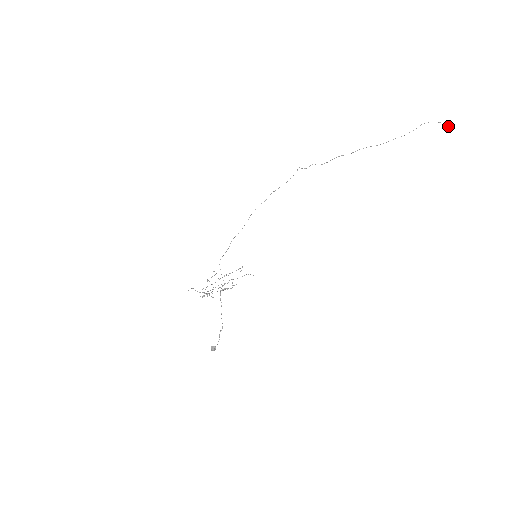
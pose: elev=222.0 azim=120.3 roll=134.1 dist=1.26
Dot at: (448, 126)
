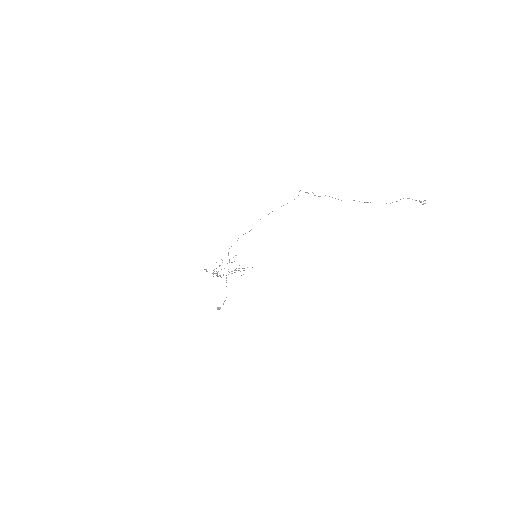
Dot at: (423, 204)
